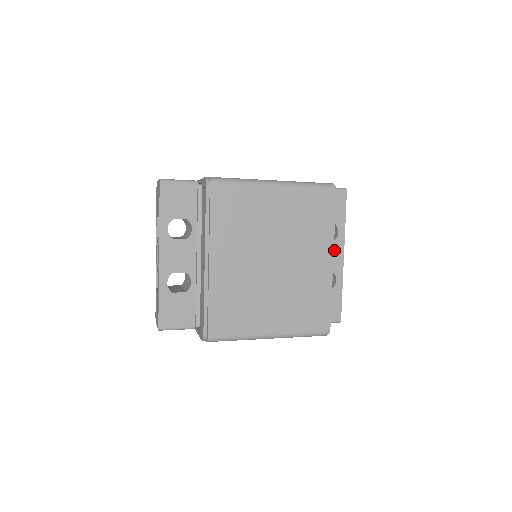
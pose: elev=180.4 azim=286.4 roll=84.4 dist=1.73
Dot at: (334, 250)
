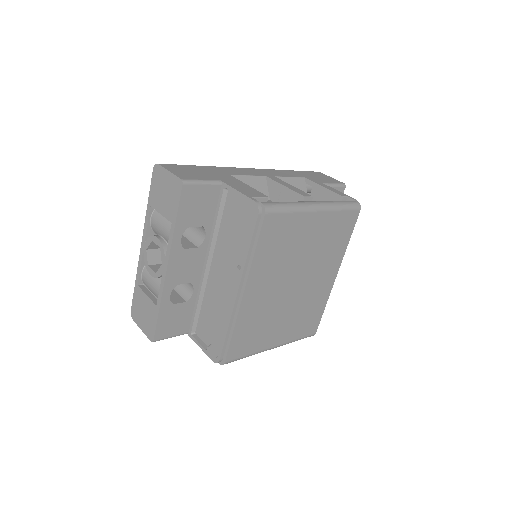
Dot at: occluded
